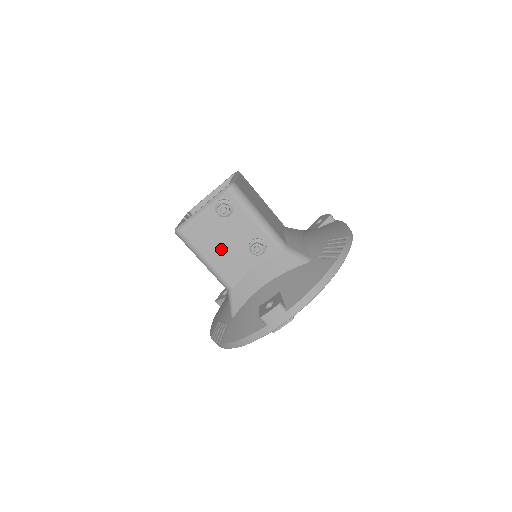
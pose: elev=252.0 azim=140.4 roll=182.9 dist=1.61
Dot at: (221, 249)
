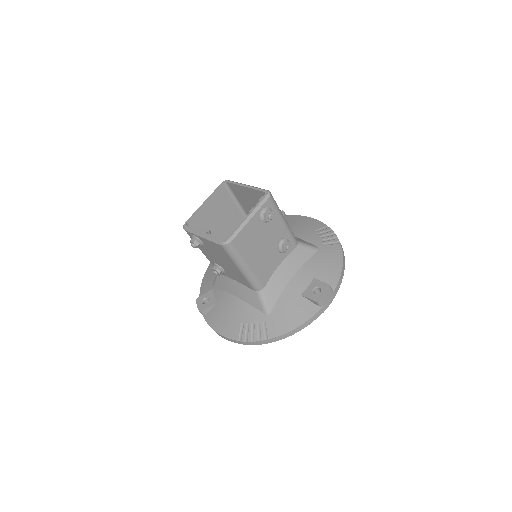
Dot at: (260, 253)
